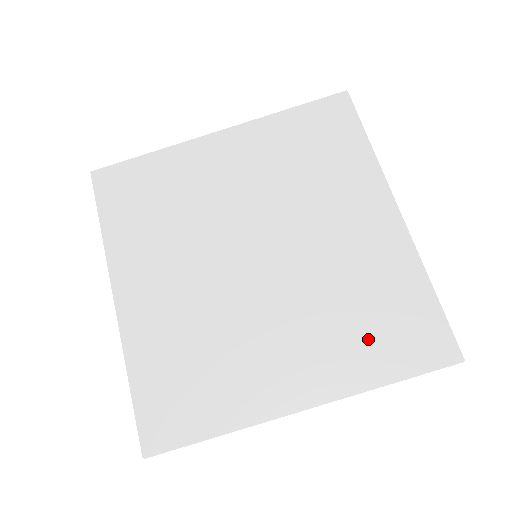
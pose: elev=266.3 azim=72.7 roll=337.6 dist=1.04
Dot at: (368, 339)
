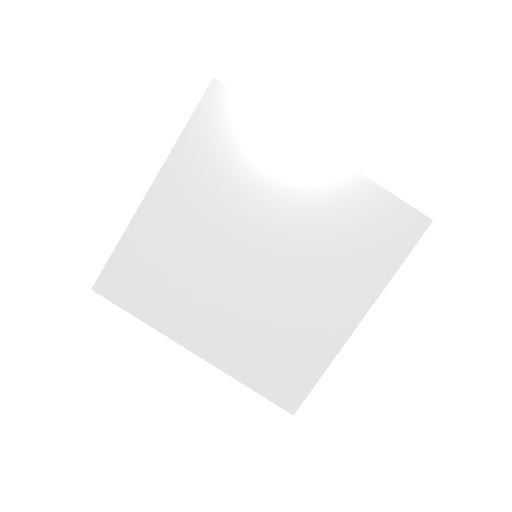
Dot at: (367, 253)
